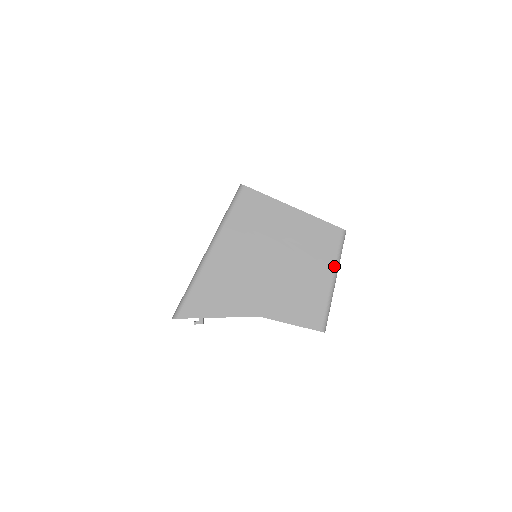
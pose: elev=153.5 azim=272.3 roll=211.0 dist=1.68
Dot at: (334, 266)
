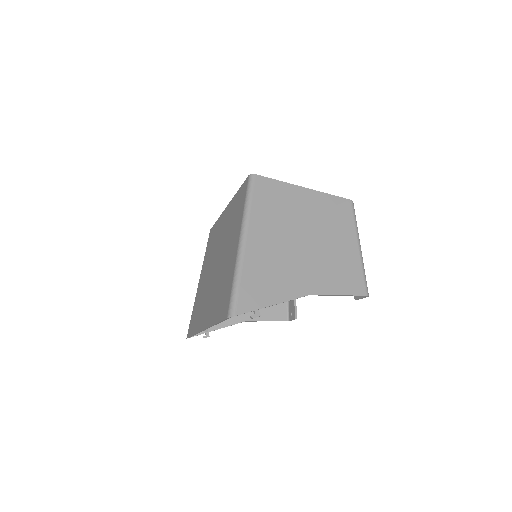
Dot at: (356, 234)
